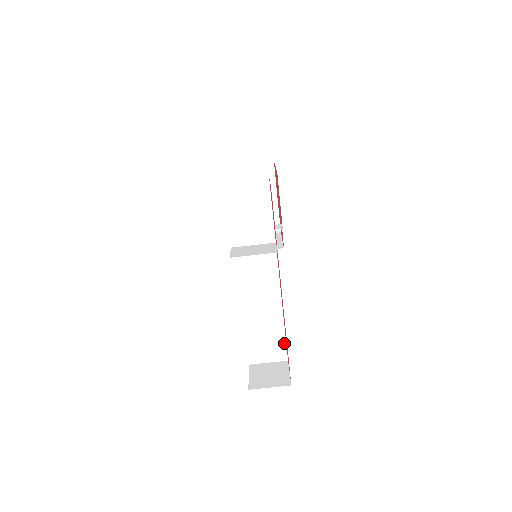
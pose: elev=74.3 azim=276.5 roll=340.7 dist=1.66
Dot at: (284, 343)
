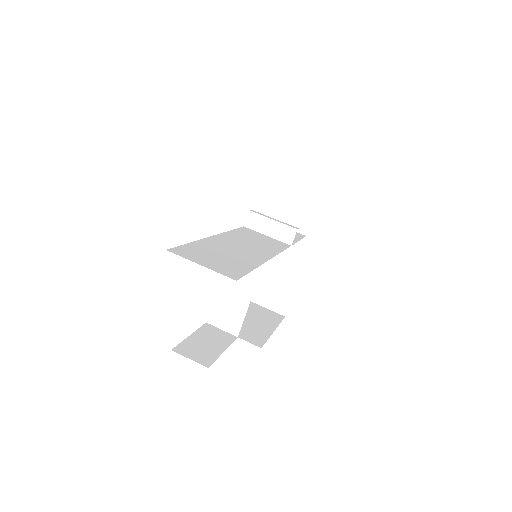
Dot at: (246, 271)
